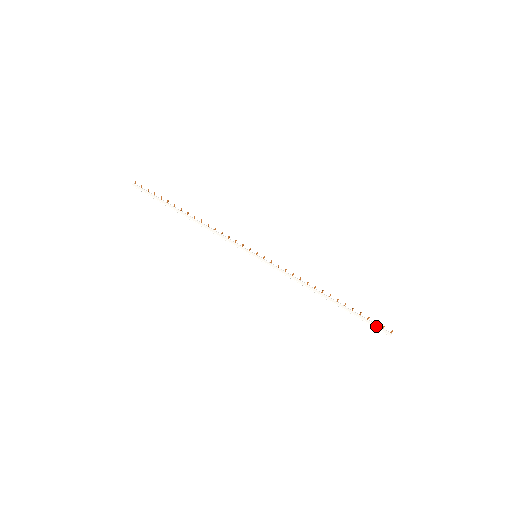
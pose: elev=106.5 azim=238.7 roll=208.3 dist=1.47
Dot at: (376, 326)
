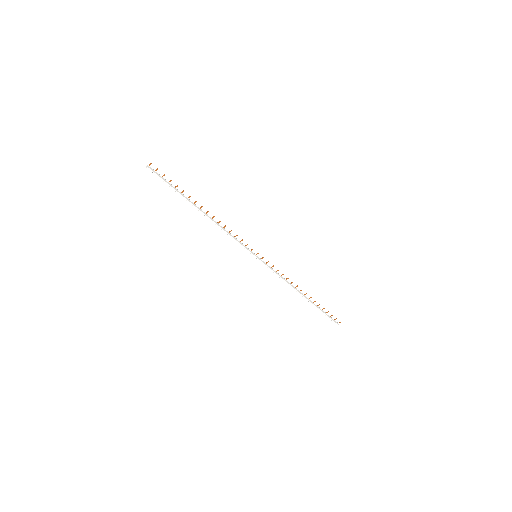
Dot at: (331, 318)
